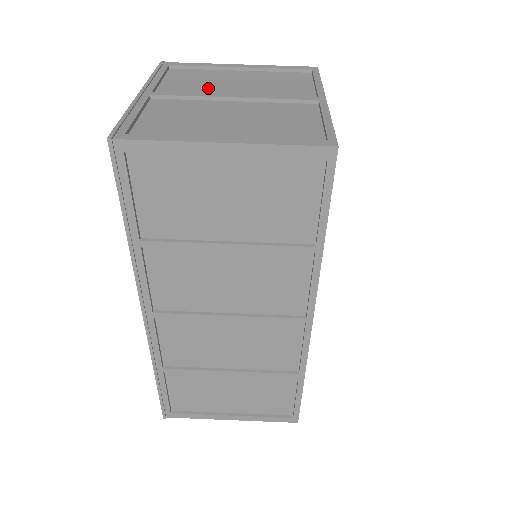
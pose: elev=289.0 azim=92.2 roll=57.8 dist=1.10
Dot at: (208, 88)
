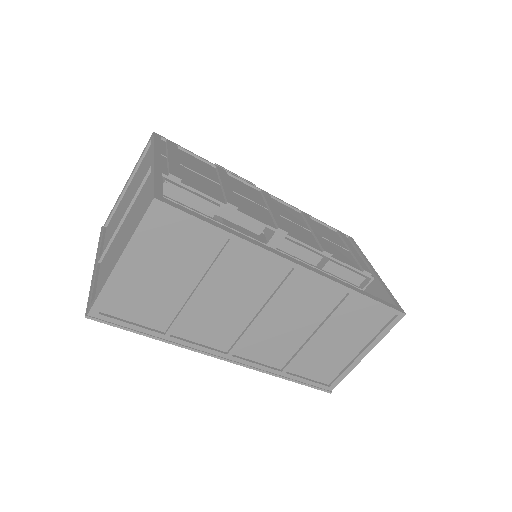
Dot at: (118, 222)
